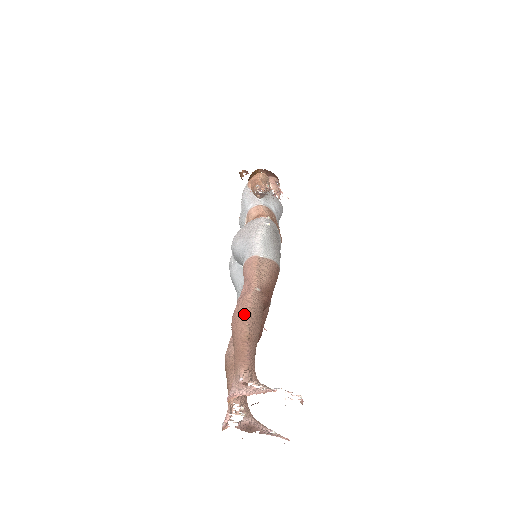
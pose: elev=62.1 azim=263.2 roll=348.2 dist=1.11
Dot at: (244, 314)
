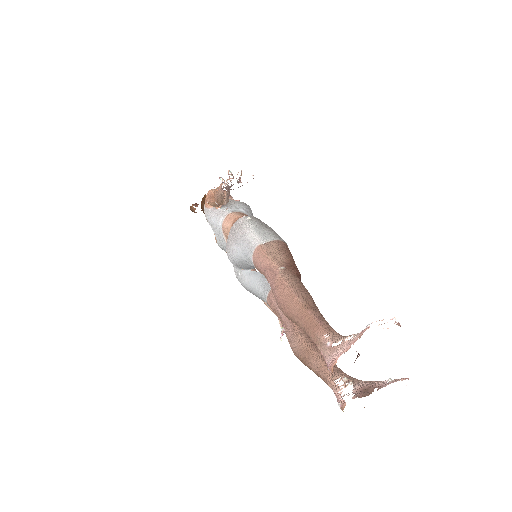
Dot at: (287, 292)
